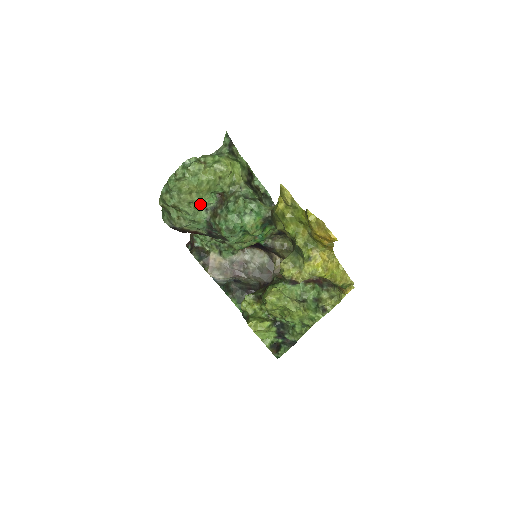
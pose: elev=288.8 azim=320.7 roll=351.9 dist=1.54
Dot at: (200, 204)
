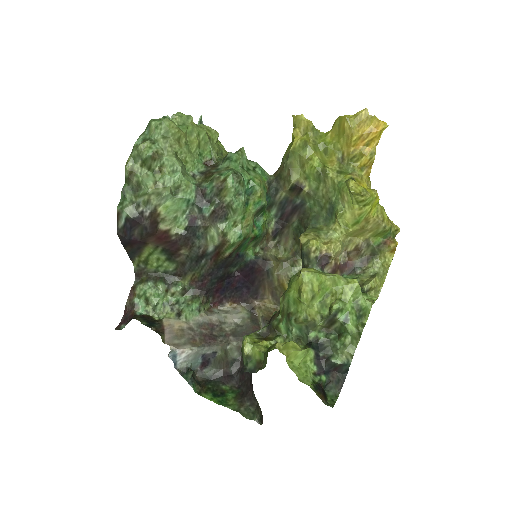
Dot at: (188, 162)
